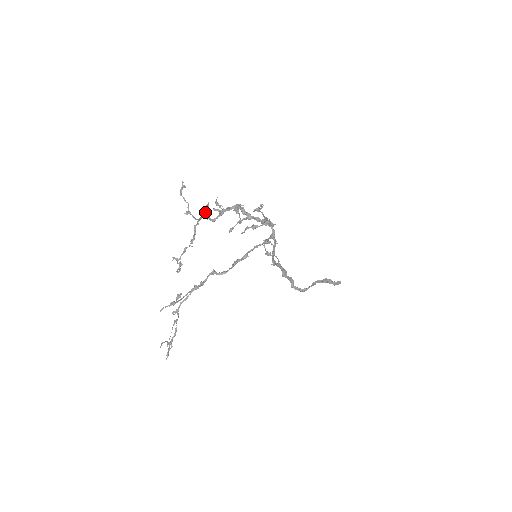
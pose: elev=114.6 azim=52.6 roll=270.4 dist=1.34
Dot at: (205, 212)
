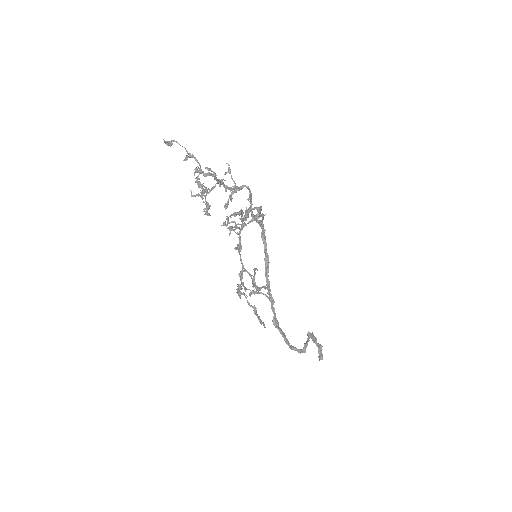
Dot at: occluded
